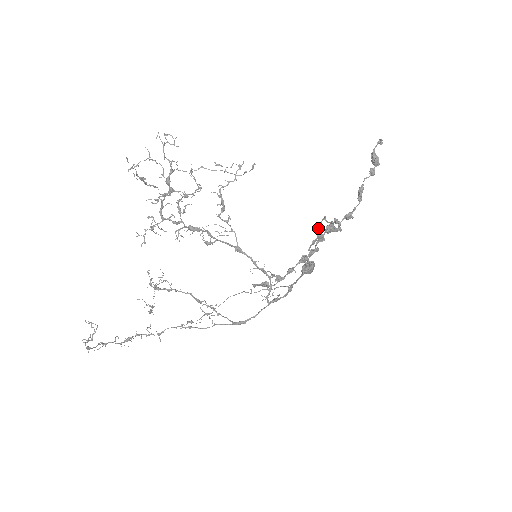
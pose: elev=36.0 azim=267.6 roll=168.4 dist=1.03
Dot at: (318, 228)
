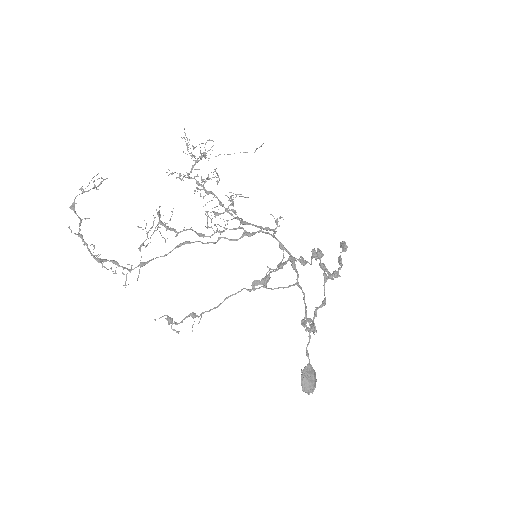
Dot at: occluded
